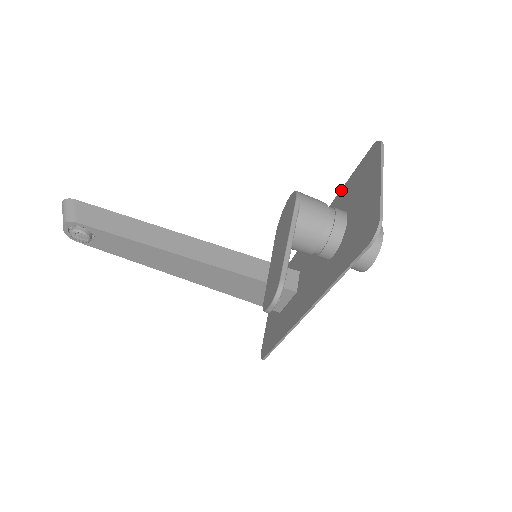
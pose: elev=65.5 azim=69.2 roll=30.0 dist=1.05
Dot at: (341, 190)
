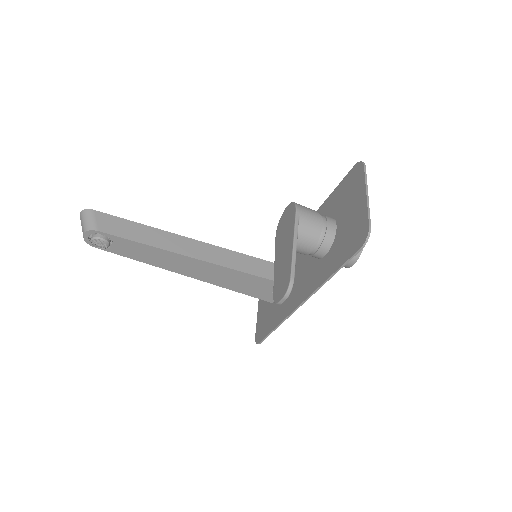
Dot at: (327, 199)
